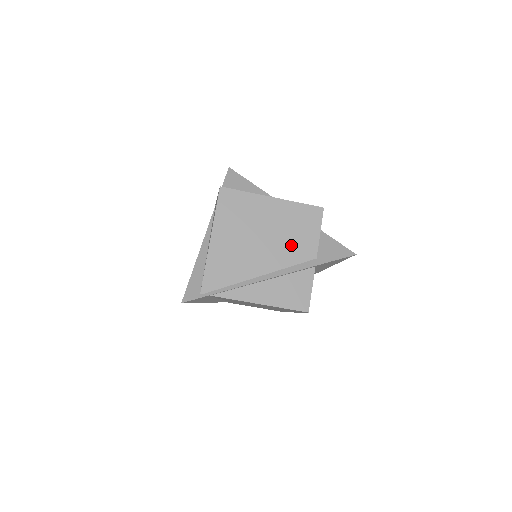
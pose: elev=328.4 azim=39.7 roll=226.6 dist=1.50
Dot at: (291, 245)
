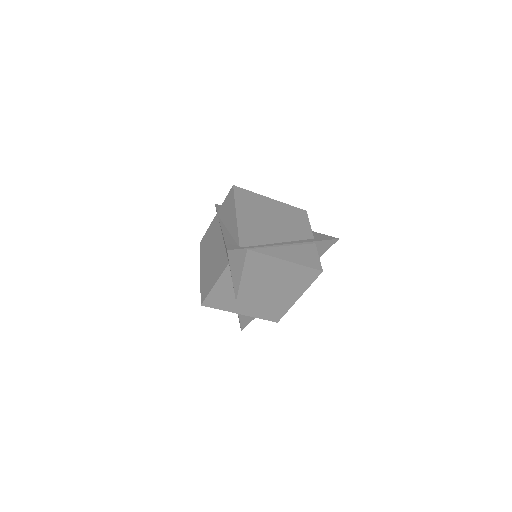
Dot at: (294, 228)
